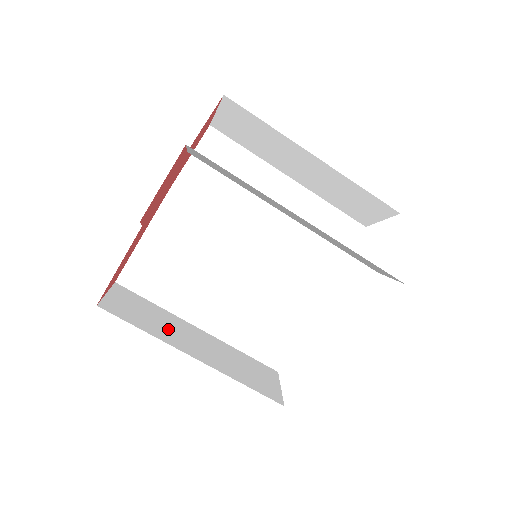
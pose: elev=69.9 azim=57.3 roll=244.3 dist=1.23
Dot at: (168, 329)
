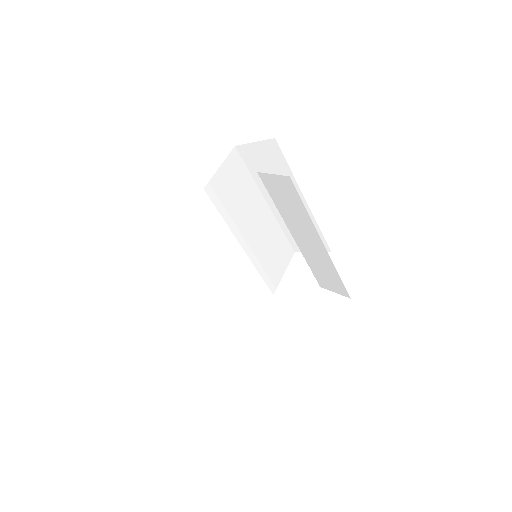
Dot at: occluded
